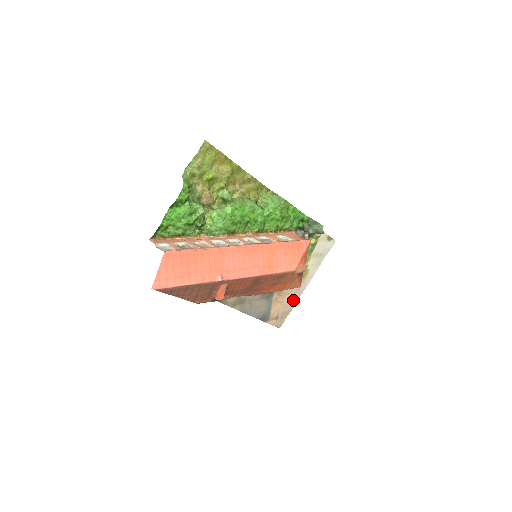
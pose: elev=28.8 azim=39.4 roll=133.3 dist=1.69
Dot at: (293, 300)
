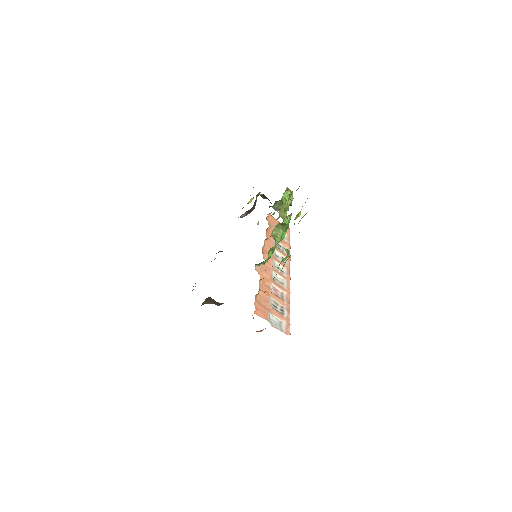
Dot at: occluded
